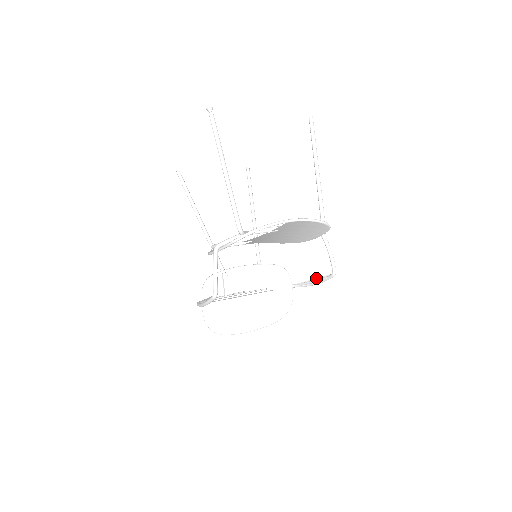
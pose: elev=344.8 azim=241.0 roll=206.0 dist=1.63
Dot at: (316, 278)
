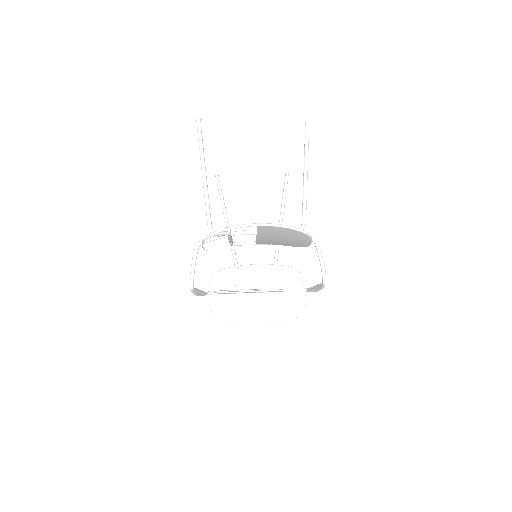
Dot at: (317, 284)
